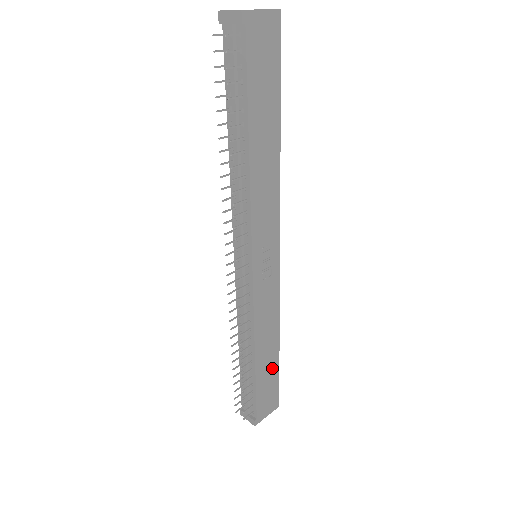
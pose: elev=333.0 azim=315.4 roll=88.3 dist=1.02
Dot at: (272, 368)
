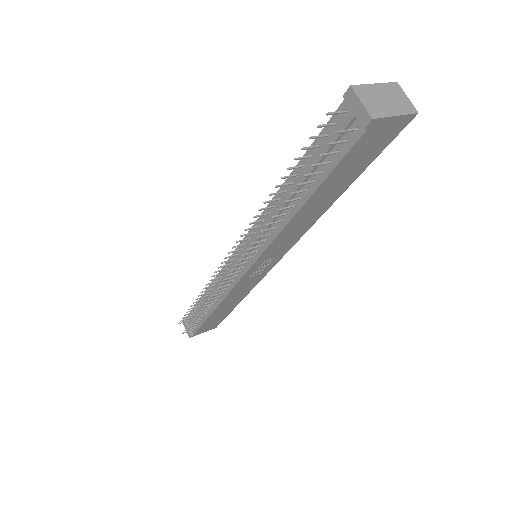
Dot at: (224, 313)
